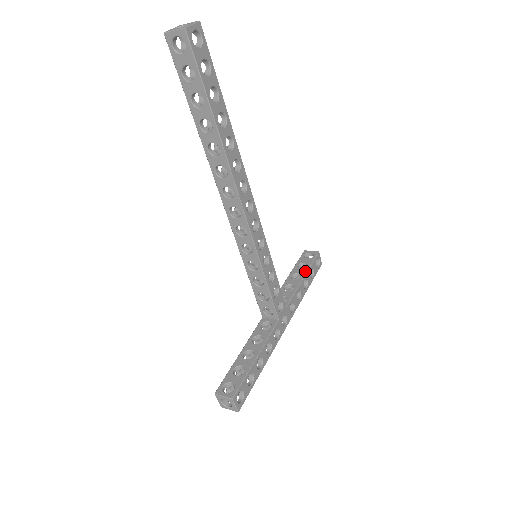
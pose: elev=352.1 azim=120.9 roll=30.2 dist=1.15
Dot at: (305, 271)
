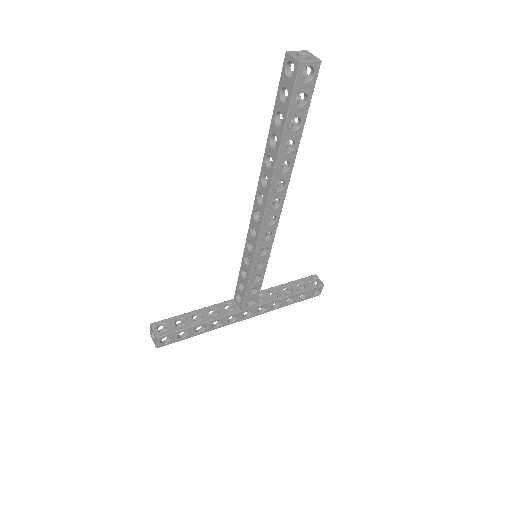
Dot at: (298, 291)
